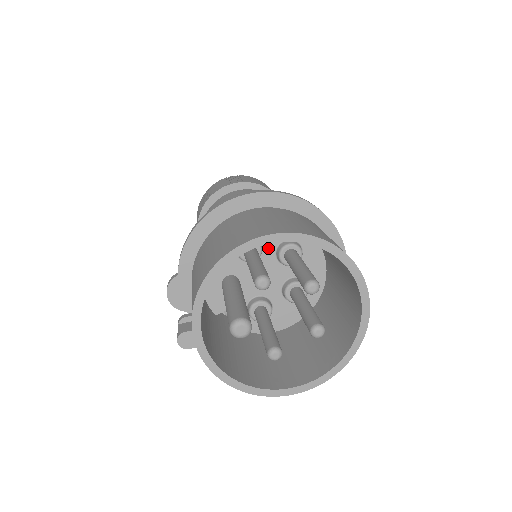
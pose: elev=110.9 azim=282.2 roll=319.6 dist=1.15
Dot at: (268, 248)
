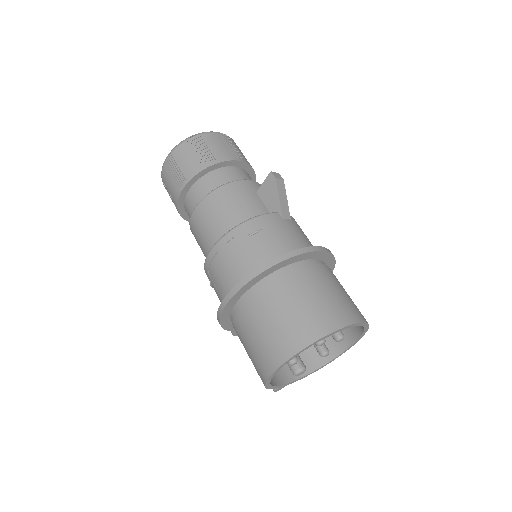
Dot at: occluded
